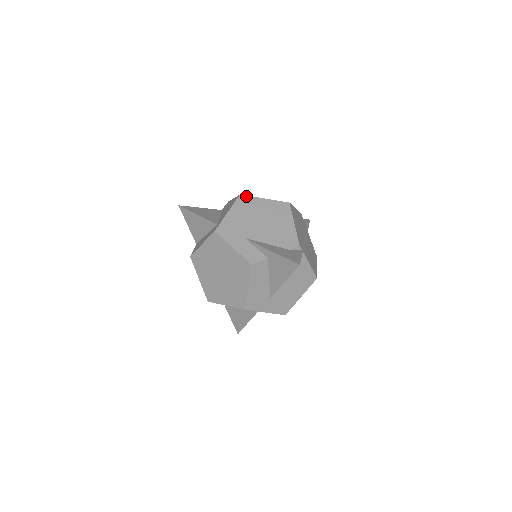
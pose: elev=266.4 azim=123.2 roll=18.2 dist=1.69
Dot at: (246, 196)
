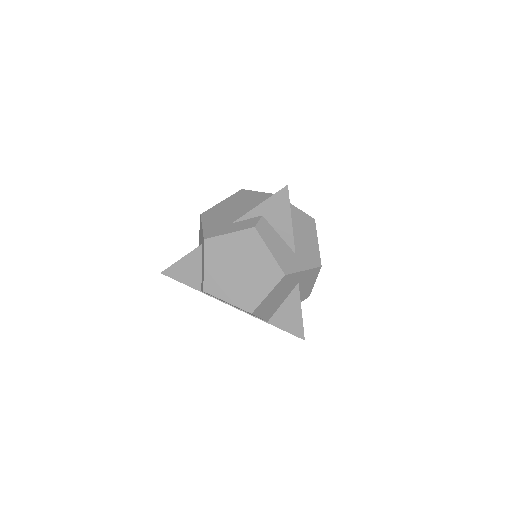
Dot at: (206, 211)
